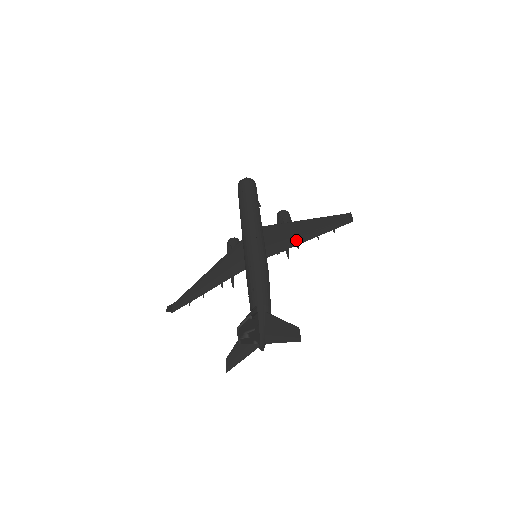
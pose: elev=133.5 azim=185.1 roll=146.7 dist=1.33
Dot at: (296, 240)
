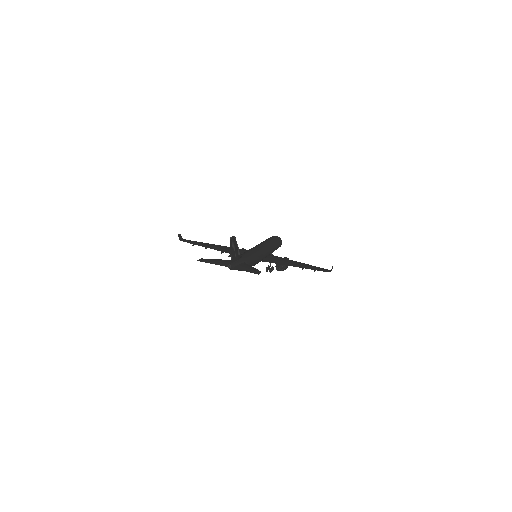
Dot at: (288, 264)
